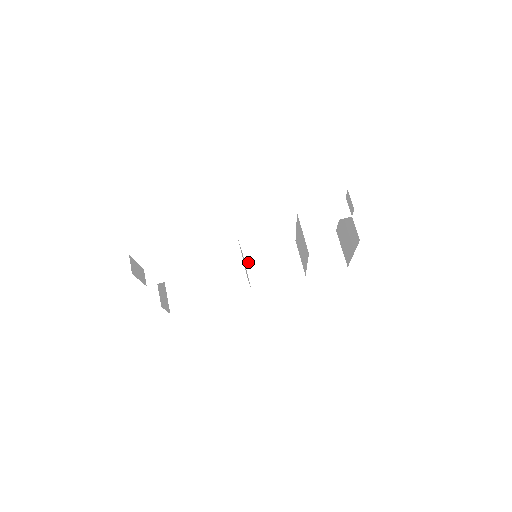
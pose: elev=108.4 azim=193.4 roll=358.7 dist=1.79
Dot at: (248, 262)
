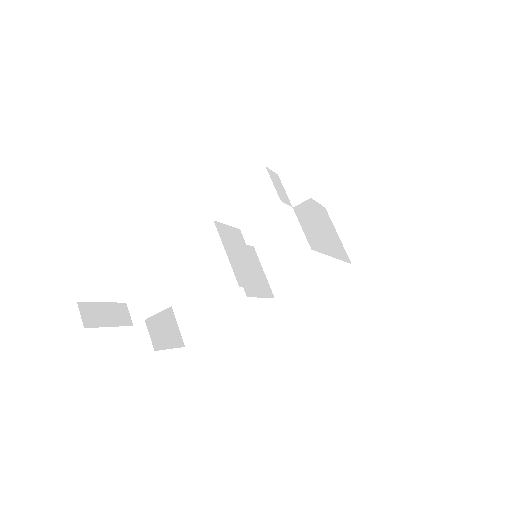
Dot at: (263, 257)
